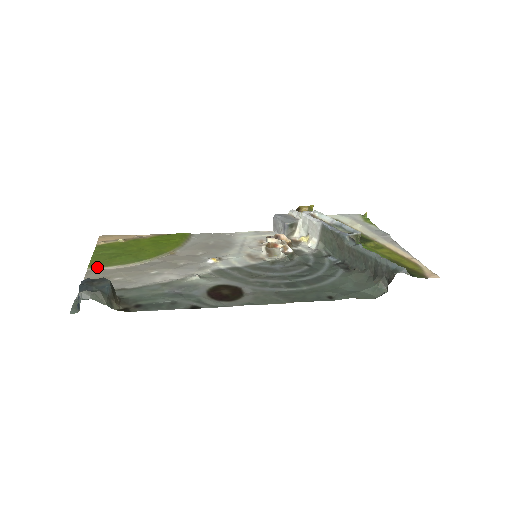
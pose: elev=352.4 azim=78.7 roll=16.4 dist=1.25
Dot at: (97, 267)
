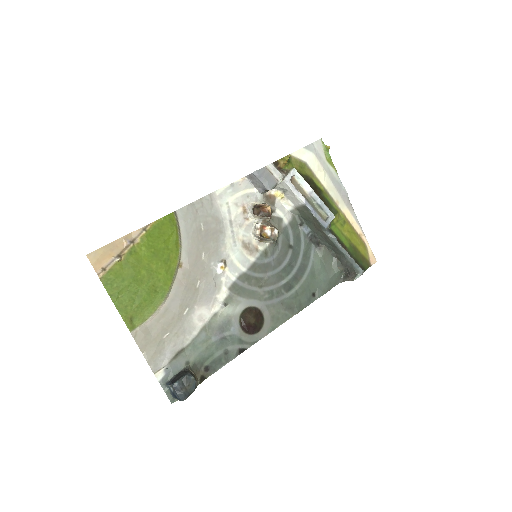
Dot at: (137, 326)
